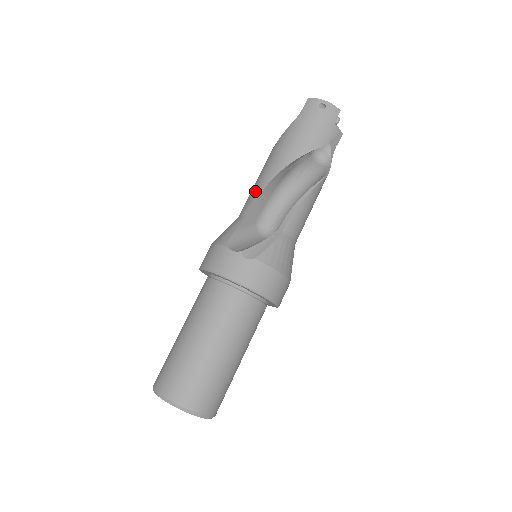
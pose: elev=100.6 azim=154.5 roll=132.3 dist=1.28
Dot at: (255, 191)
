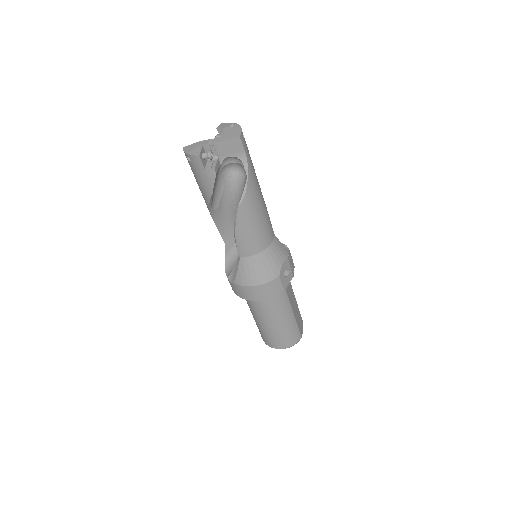
Dot at: occluded
